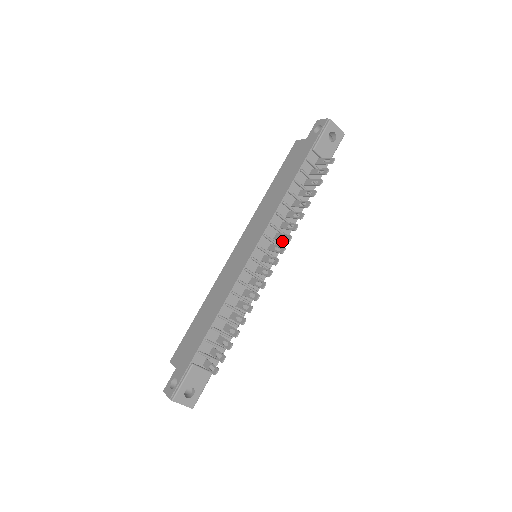
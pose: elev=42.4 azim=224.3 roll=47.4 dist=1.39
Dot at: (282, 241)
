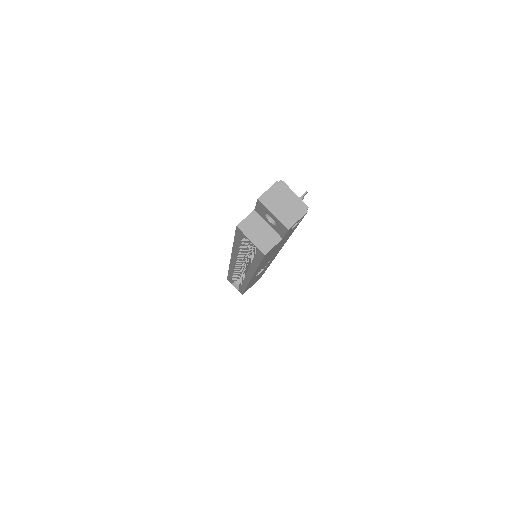
Dot at: occluded
